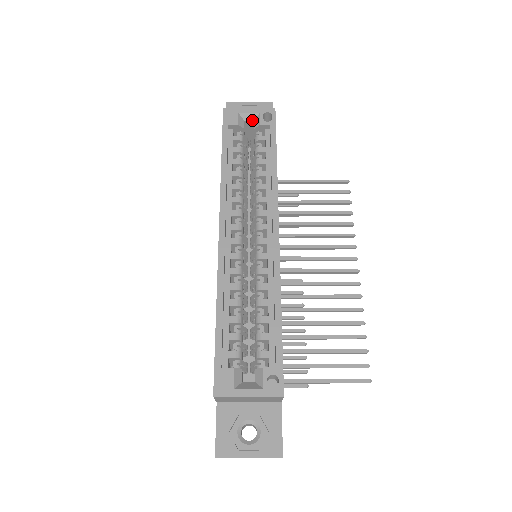
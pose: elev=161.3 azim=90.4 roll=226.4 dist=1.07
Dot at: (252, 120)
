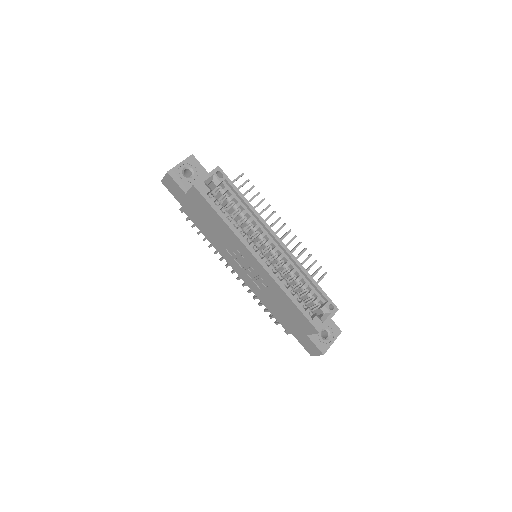
Dot at: (211, 181)
